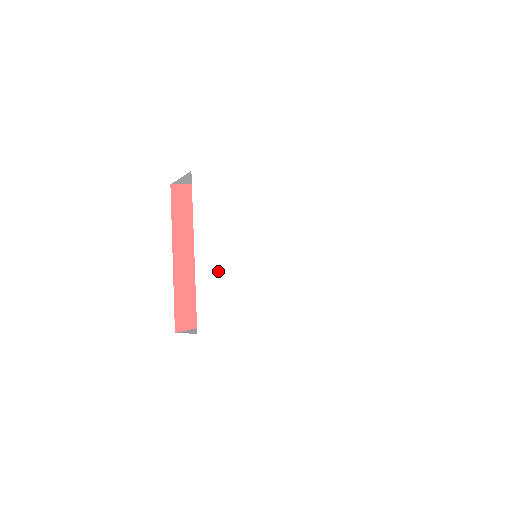
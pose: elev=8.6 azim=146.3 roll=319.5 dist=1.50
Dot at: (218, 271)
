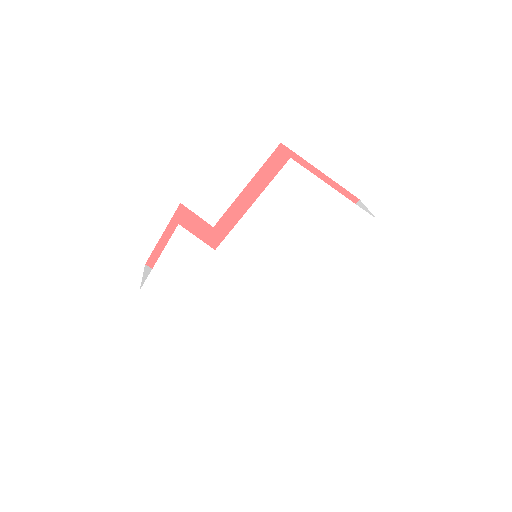
Dot at: (234, 320)
